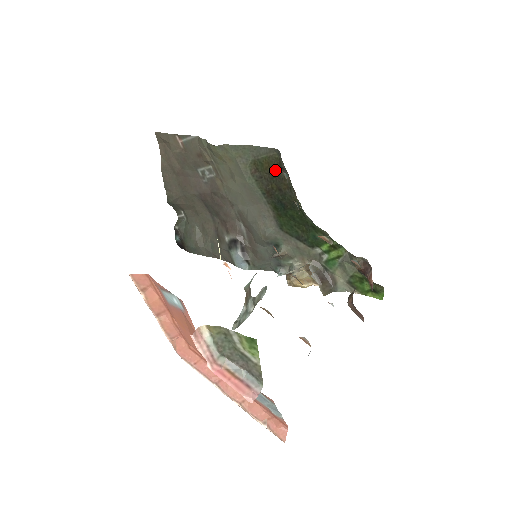
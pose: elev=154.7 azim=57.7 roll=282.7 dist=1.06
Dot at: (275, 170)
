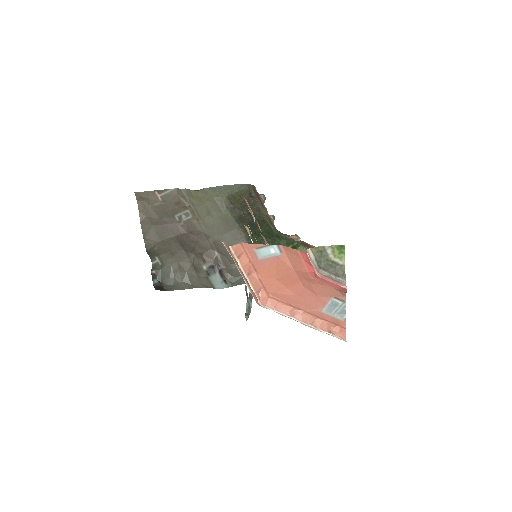
Dot at: occluded
